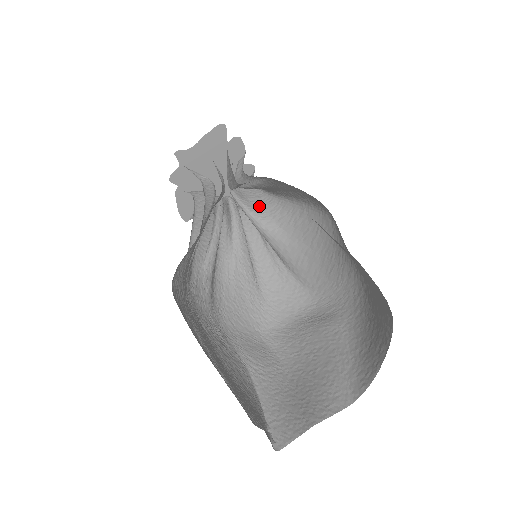
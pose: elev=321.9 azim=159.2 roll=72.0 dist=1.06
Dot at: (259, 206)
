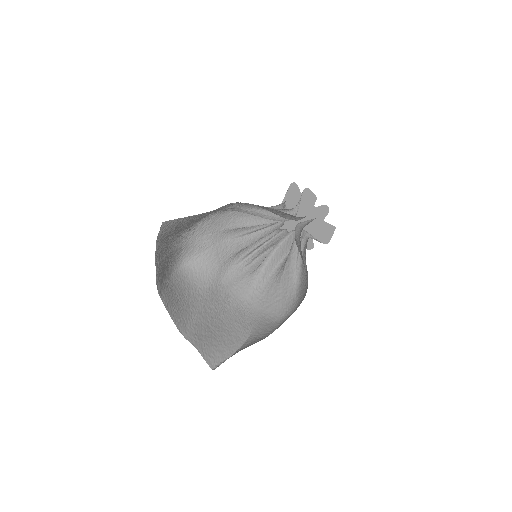
Dot at: (301, 230)
